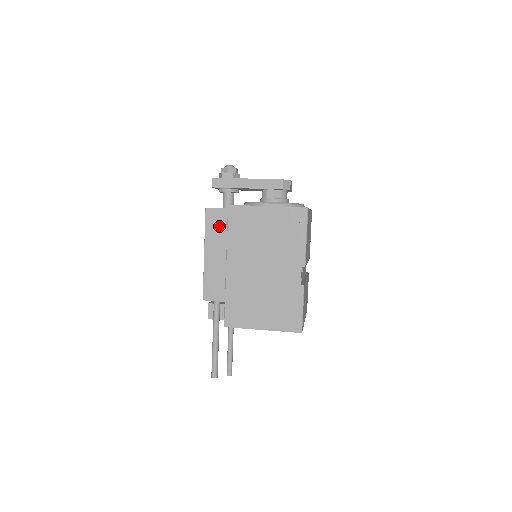
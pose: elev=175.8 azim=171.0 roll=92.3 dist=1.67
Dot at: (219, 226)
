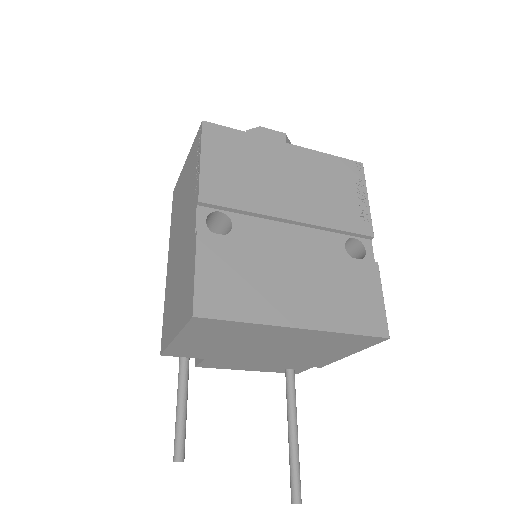
Dot at: occluded
